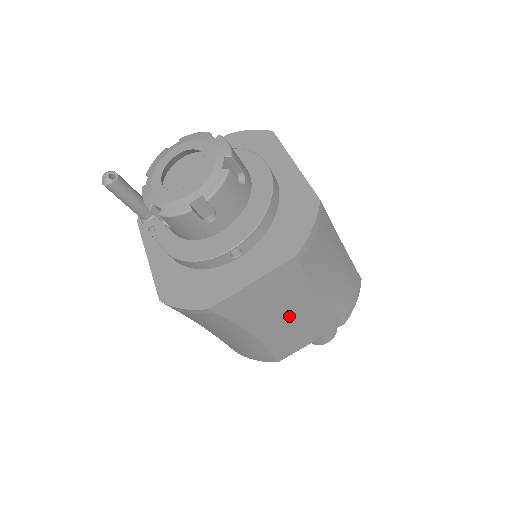
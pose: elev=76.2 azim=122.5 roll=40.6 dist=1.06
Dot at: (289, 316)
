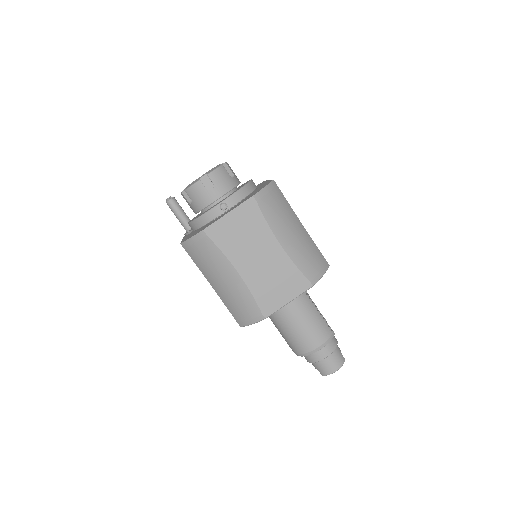
Dot at: (261, 258)
